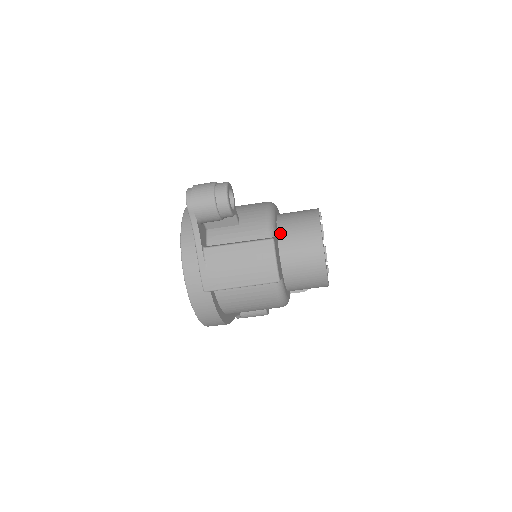
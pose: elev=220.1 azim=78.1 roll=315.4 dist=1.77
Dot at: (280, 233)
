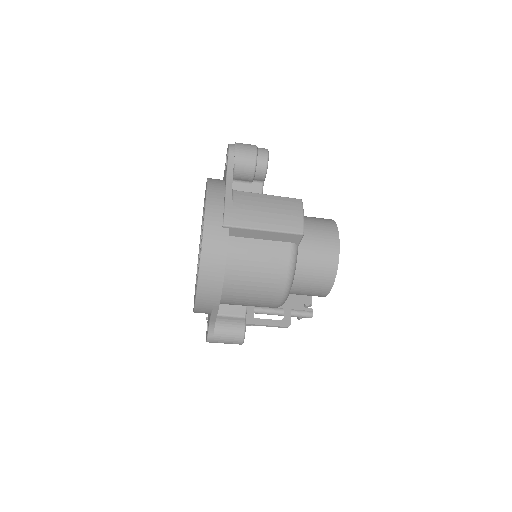
Dot at: occluded
